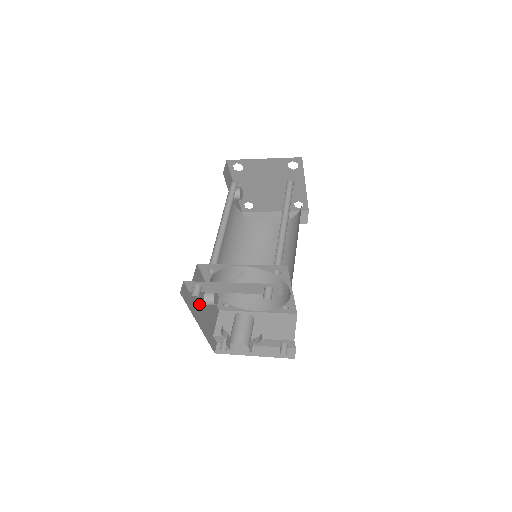
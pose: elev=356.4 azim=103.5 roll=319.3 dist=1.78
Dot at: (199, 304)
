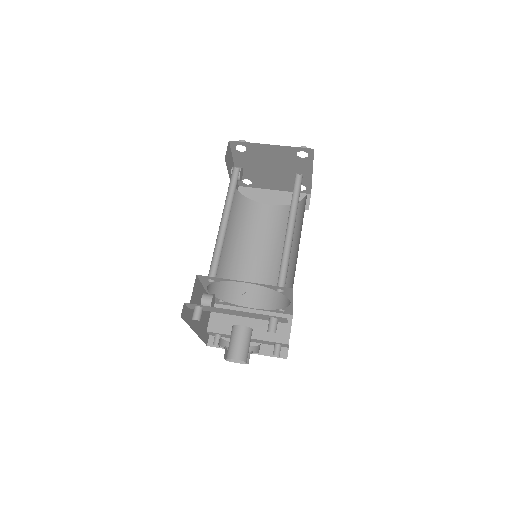
Dot at: occluded
